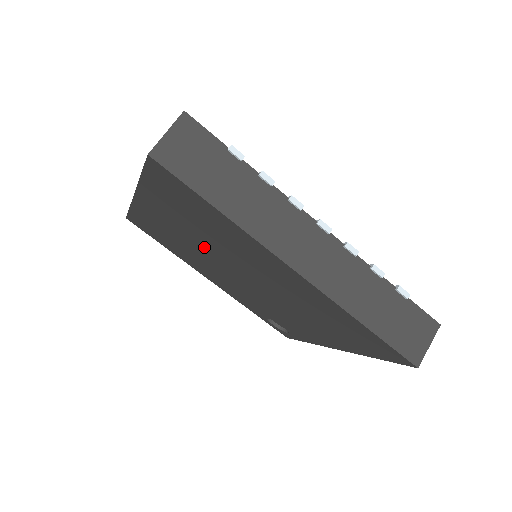
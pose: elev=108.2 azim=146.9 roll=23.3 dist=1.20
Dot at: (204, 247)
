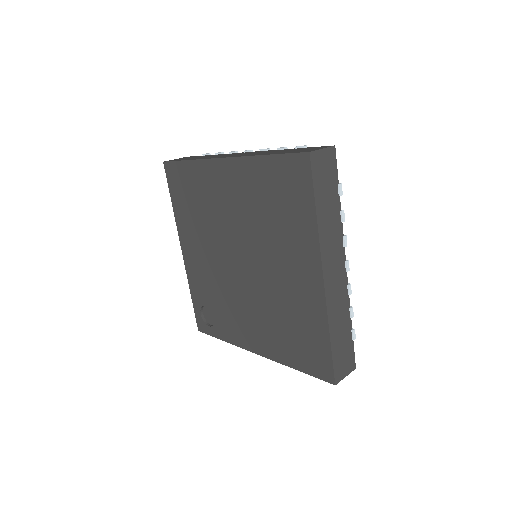
Dot at: (238, 225)
